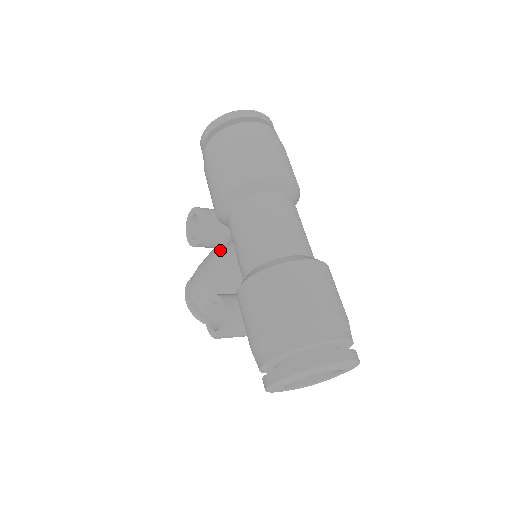
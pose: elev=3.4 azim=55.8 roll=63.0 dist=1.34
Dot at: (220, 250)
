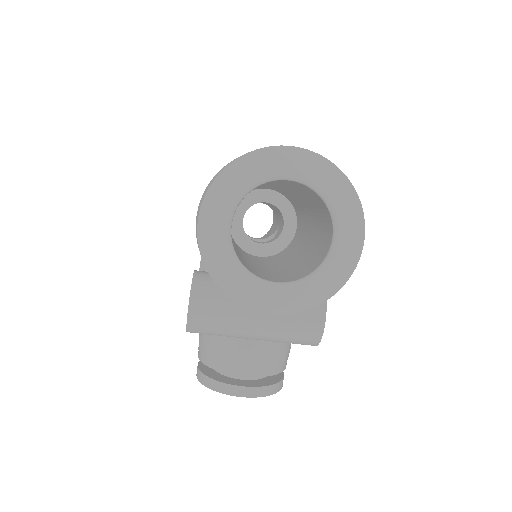
Dot at: occluded
